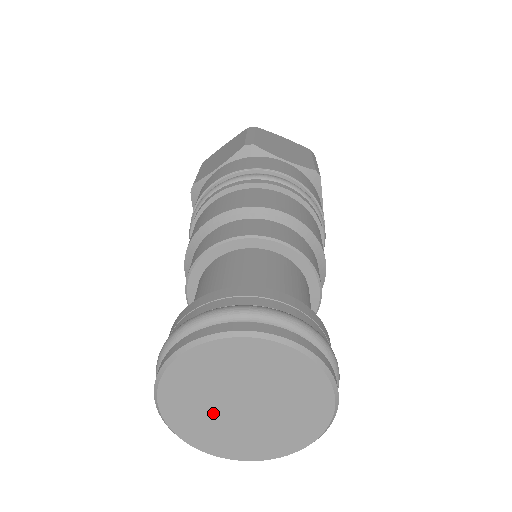
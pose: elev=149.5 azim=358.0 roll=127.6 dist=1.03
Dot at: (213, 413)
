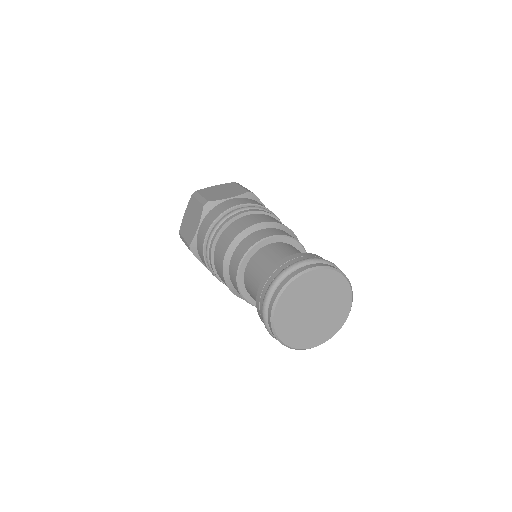
Dot at: (303, 325)
